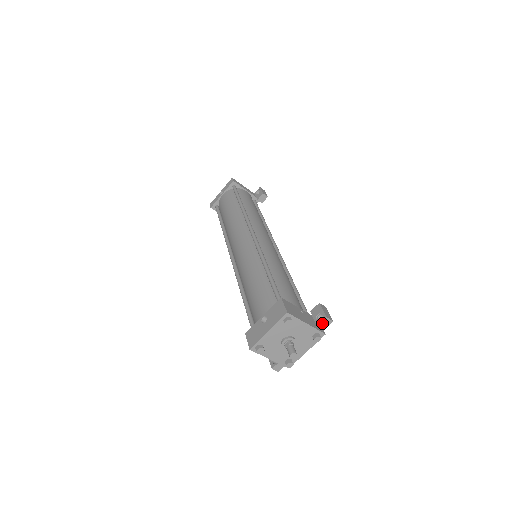
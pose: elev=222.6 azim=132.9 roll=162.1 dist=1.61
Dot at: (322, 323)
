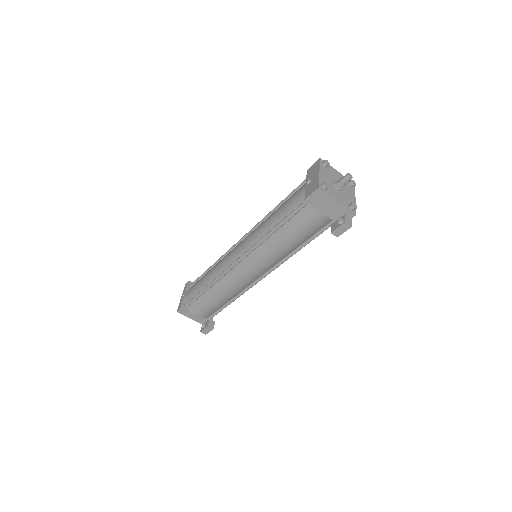
Dot at: occluded
